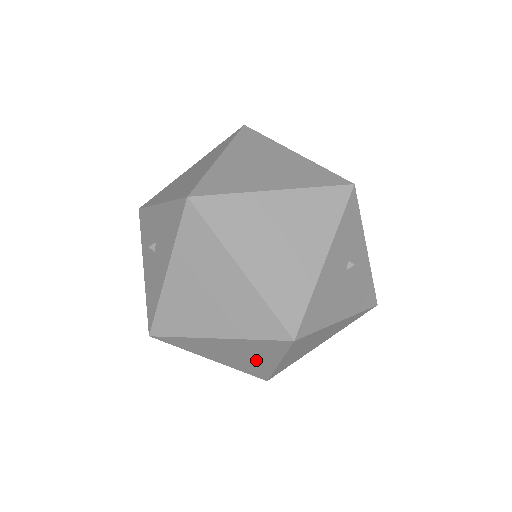
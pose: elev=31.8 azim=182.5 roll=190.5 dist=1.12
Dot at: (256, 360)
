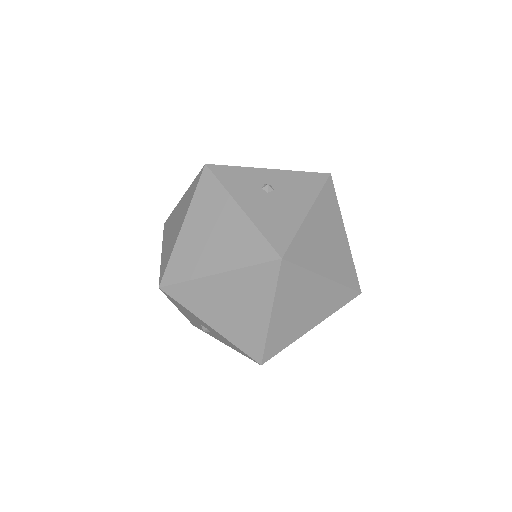
Dot at: (316, 294)
